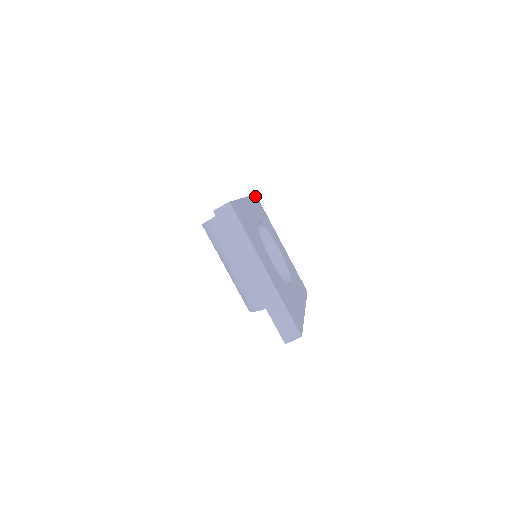
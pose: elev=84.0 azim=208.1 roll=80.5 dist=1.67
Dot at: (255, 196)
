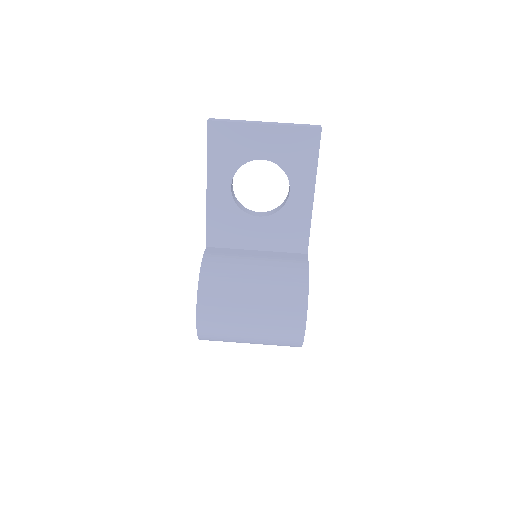
Dot at: occluded
